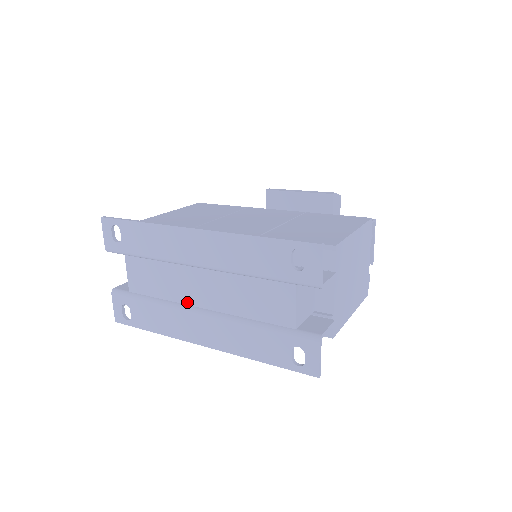
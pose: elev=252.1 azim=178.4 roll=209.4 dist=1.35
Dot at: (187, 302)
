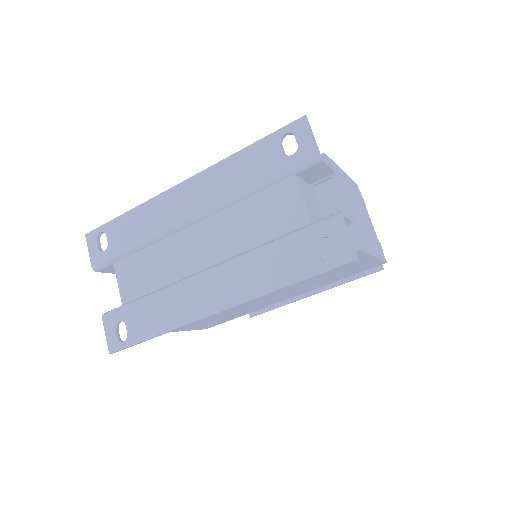
Dot at: (188, 273)
